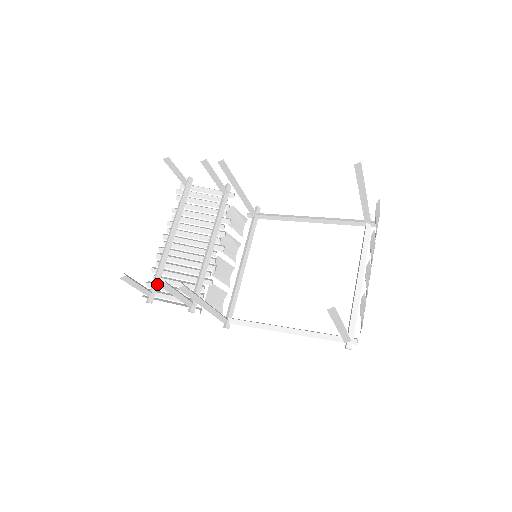
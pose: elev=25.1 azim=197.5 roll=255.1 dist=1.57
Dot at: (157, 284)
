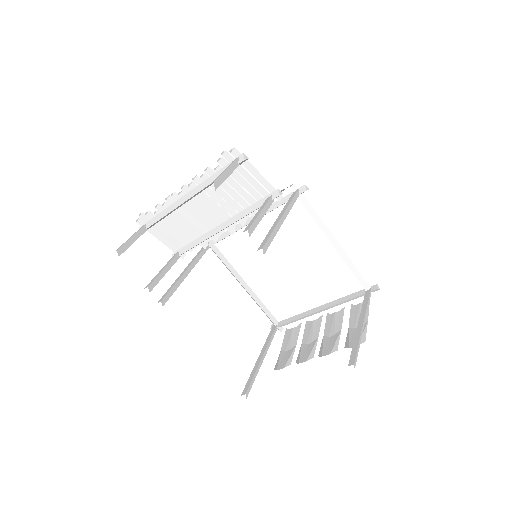
Dot at: occluded
